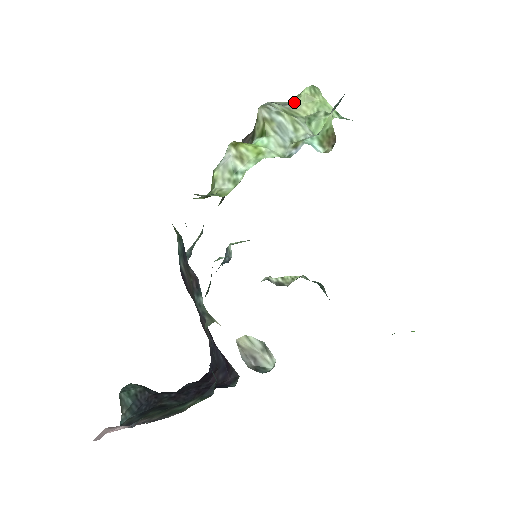
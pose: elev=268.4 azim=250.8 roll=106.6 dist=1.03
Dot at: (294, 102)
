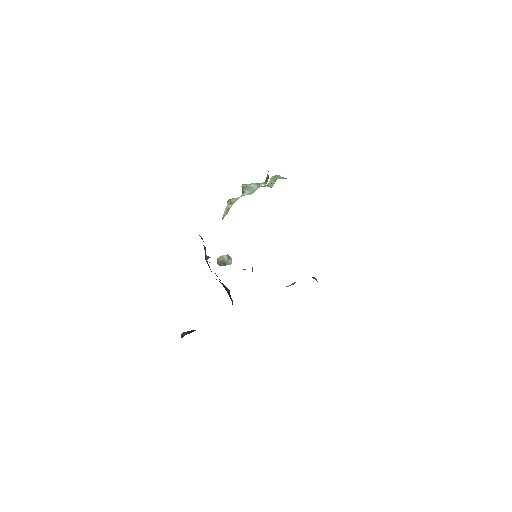
Dot at: (267, 184)
